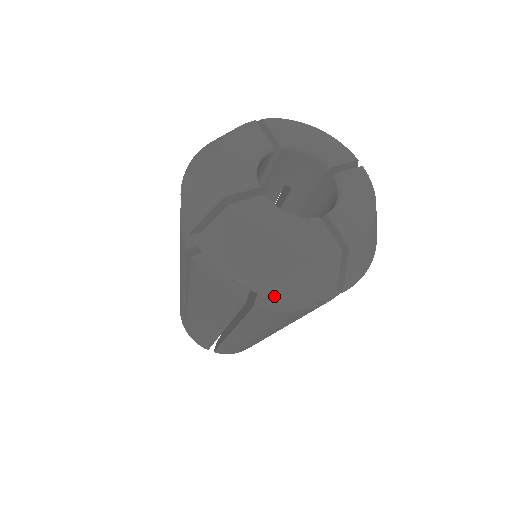
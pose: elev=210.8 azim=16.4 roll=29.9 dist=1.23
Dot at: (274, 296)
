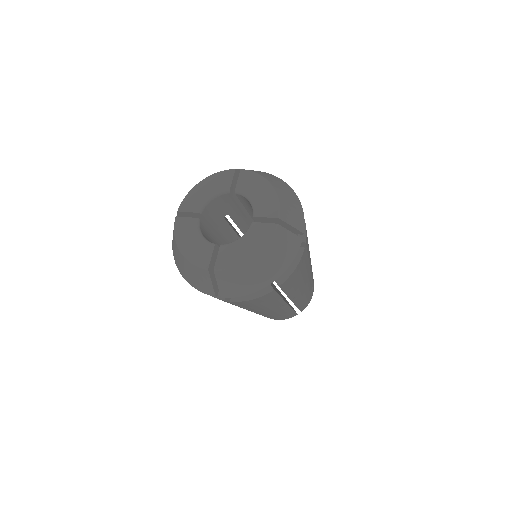
Dot at: (279, 276)
